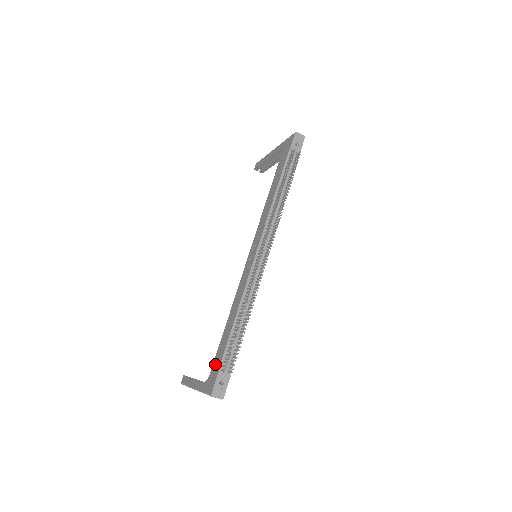
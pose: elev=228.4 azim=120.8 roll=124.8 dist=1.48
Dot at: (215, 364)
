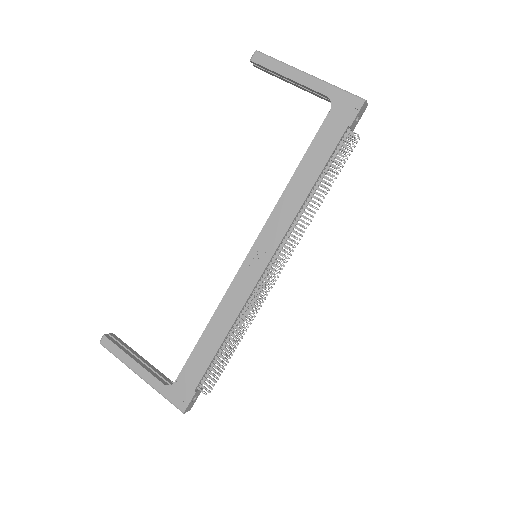
Dot at: (186, 376)
